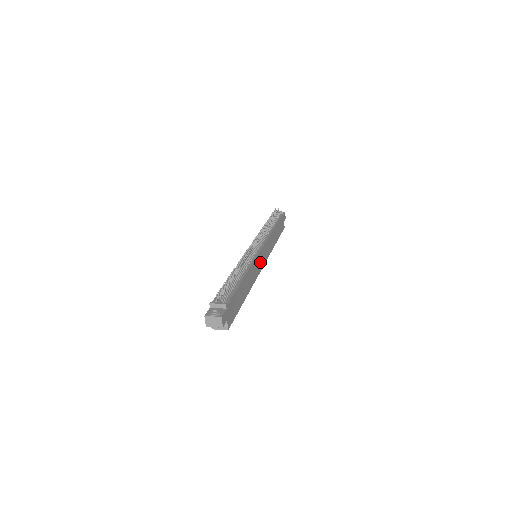
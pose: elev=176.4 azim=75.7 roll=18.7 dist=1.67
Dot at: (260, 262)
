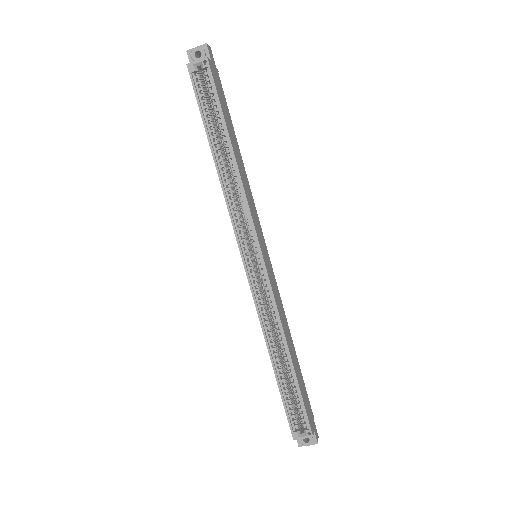
Dot at: (261, 240)
